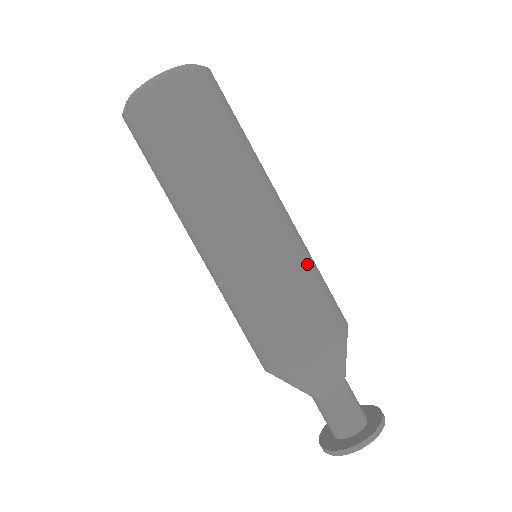
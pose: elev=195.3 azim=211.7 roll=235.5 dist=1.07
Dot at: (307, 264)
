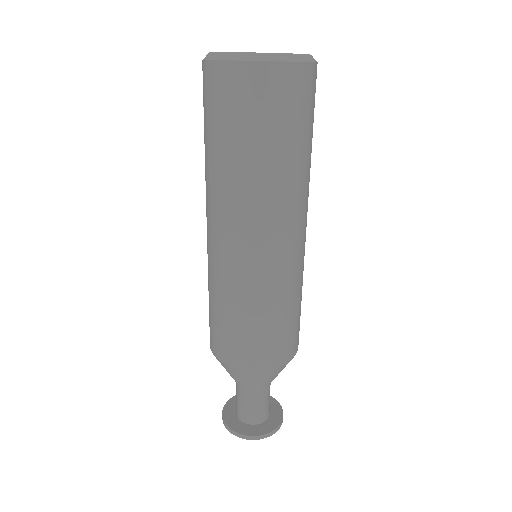
Dot at: occluded
